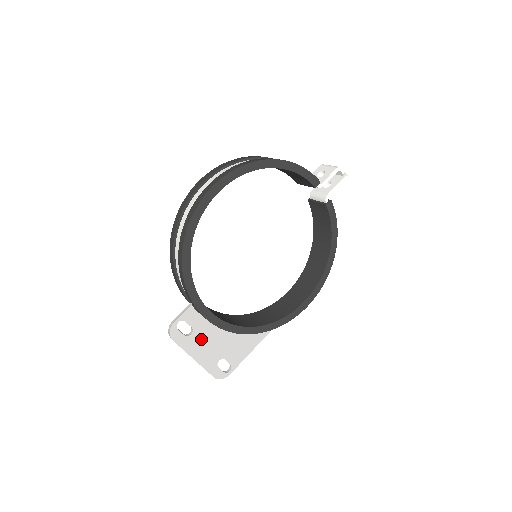
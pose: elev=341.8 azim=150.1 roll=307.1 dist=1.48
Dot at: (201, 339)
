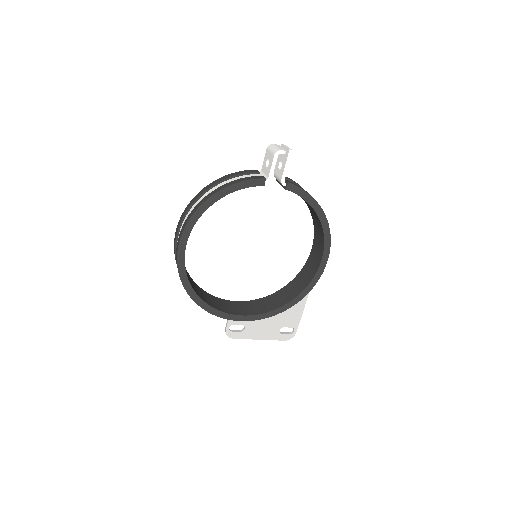
Dot at: (255, 327)
